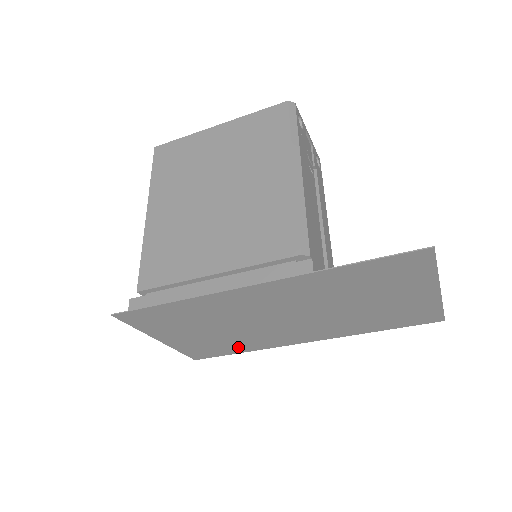
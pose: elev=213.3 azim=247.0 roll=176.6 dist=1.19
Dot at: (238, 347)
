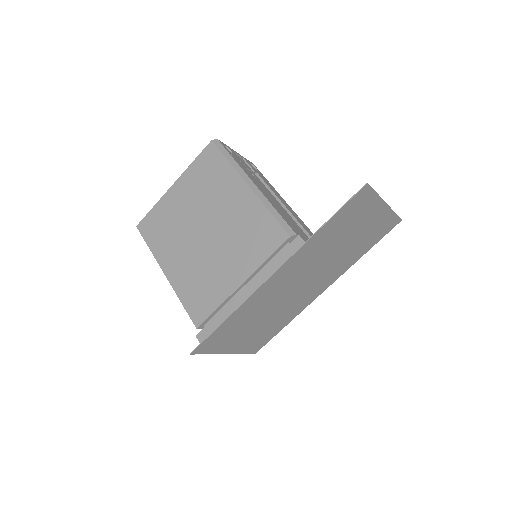
Dot at: (280, 324)
